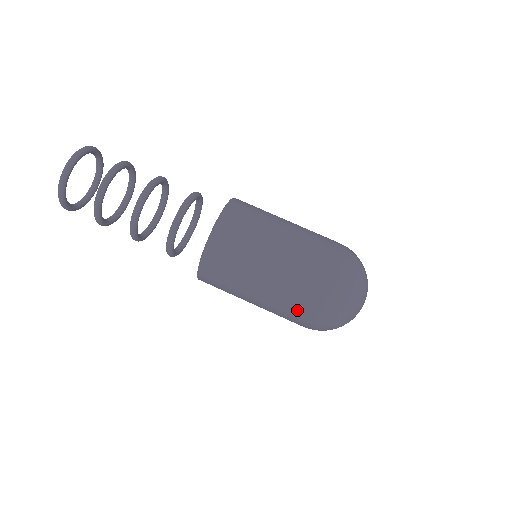
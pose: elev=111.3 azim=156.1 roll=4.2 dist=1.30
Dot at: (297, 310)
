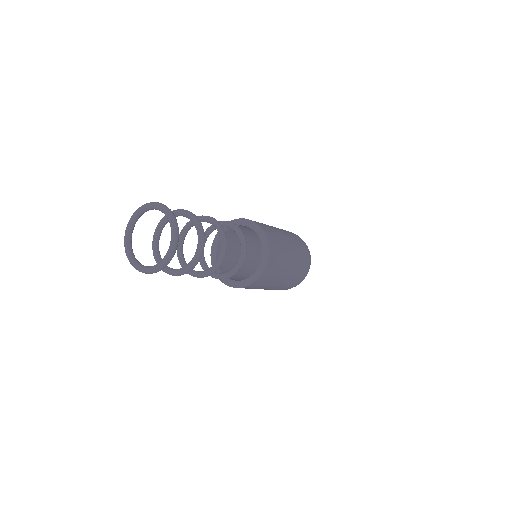
Dot at: occluded
